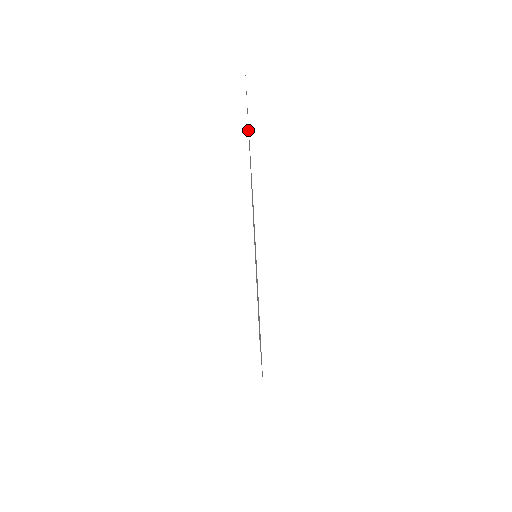
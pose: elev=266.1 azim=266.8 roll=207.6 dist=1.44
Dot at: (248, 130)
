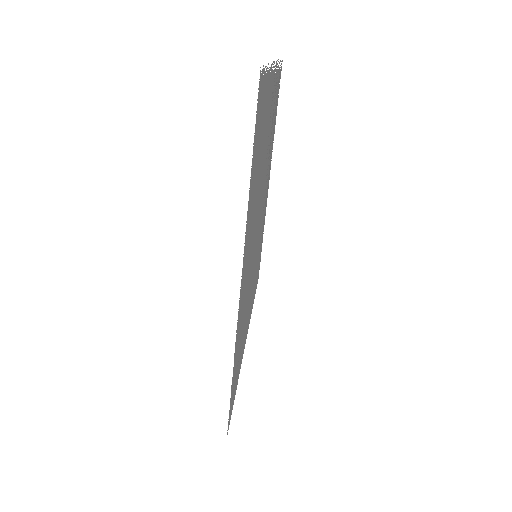
Dot at: occluded
